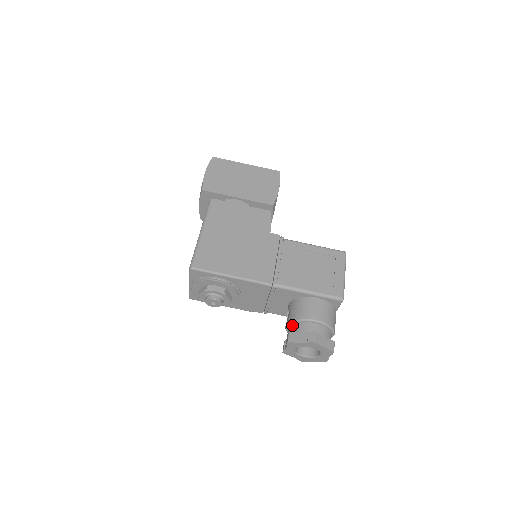
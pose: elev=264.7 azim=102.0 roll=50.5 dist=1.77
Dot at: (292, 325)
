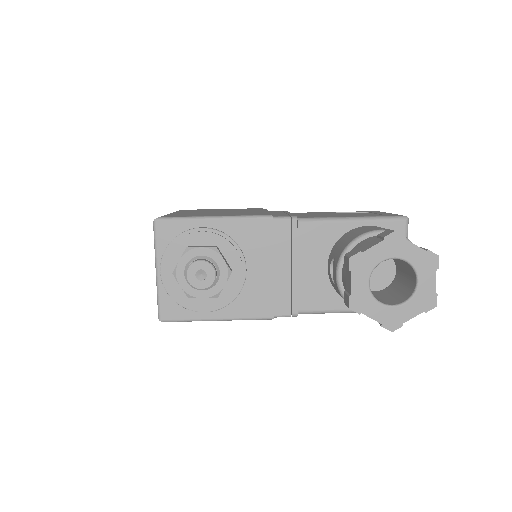
Dot at: occluded
